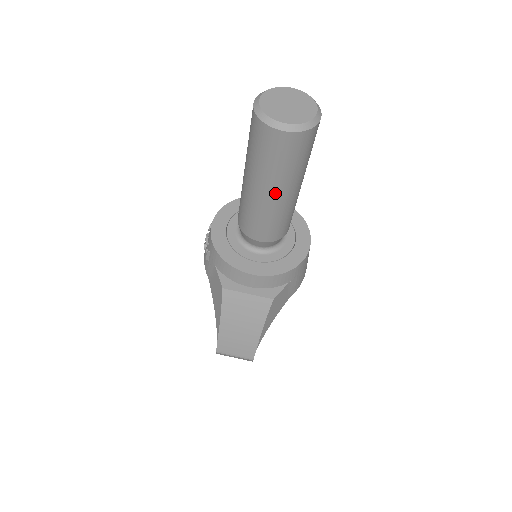
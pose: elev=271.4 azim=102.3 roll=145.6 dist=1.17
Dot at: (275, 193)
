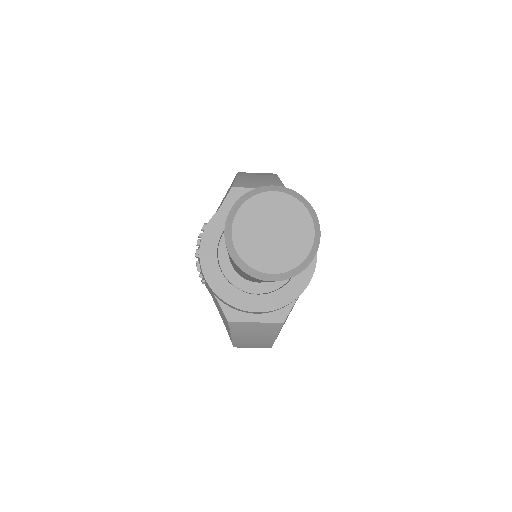
Dot at: occluded
